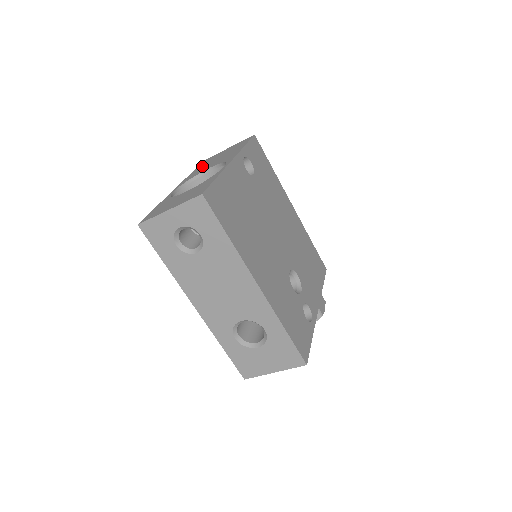
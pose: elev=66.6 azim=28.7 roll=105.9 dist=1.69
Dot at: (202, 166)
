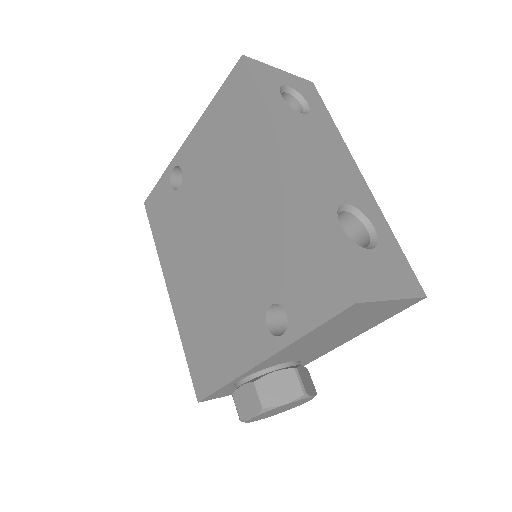
Dot at: occluded
